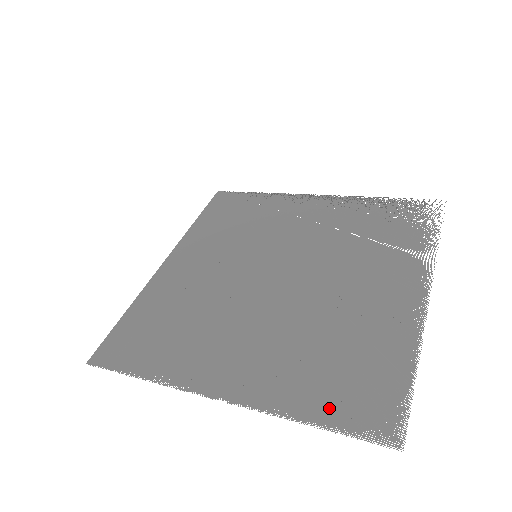
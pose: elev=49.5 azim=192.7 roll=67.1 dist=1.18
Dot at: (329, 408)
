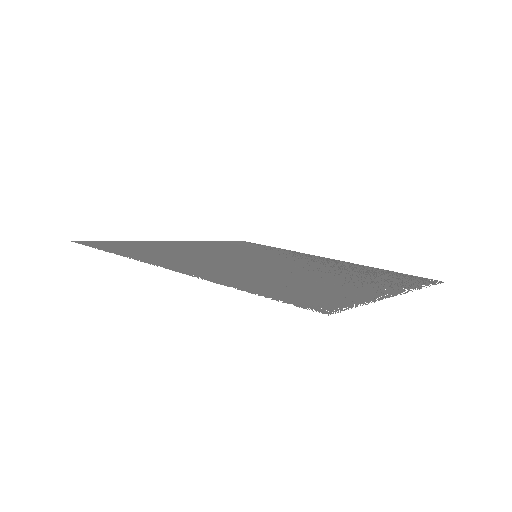
Dot at: (269, 292)
